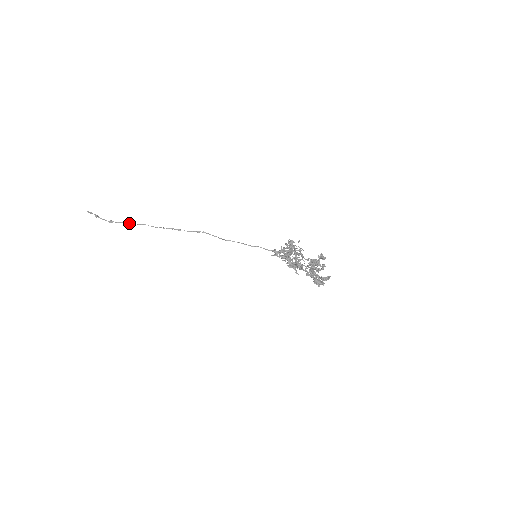
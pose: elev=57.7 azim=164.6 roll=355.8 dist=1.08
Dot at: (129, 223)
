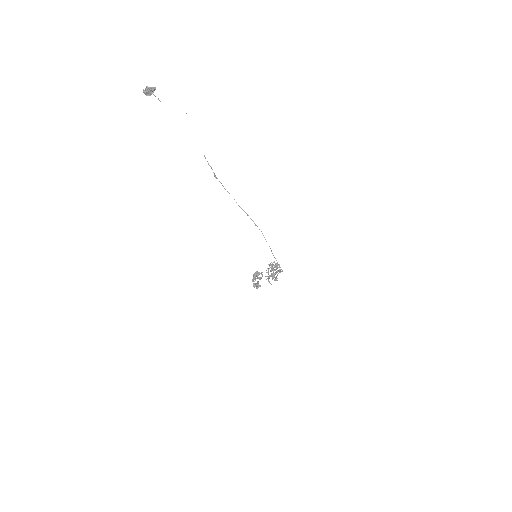
Dot at: occluded
